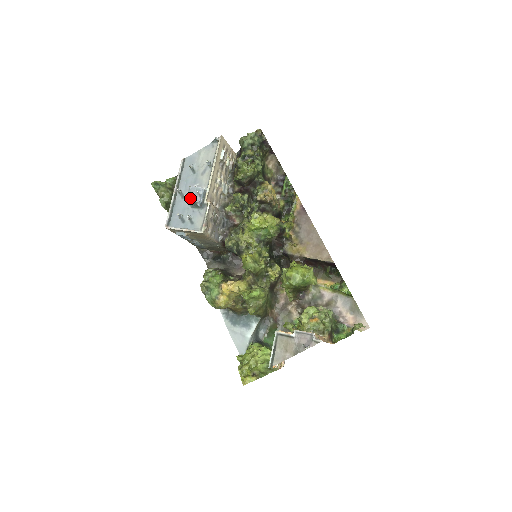
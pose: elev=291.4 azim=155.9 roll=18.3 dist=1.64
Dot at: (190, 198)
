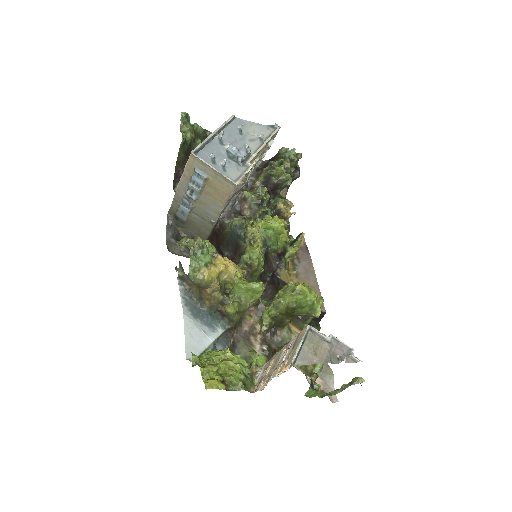
Dot at: (236, 147)
